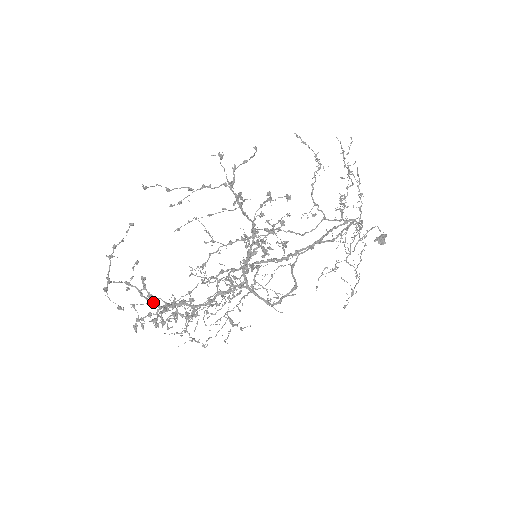
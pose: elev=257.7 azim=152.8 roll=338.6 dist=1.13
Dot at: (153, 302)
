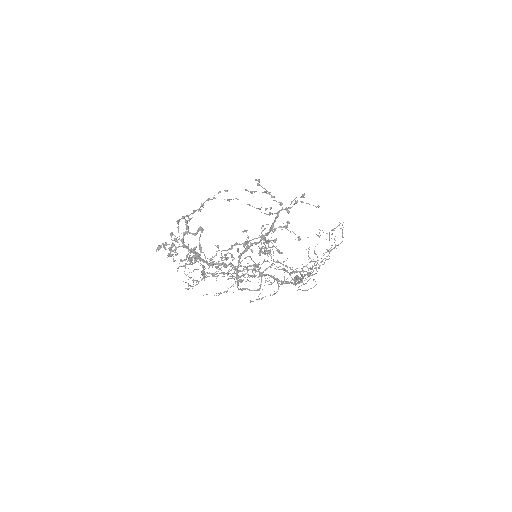
Dot at: occluded
